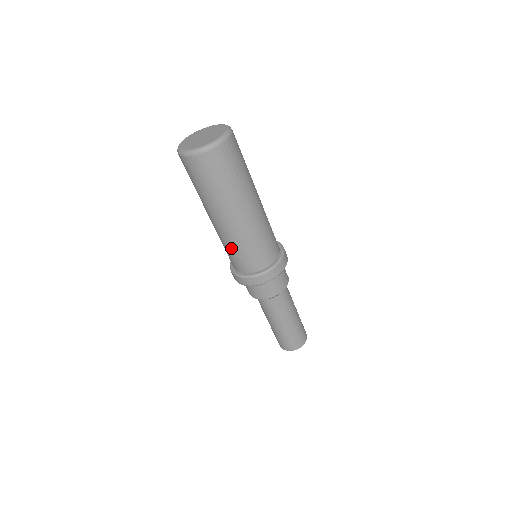
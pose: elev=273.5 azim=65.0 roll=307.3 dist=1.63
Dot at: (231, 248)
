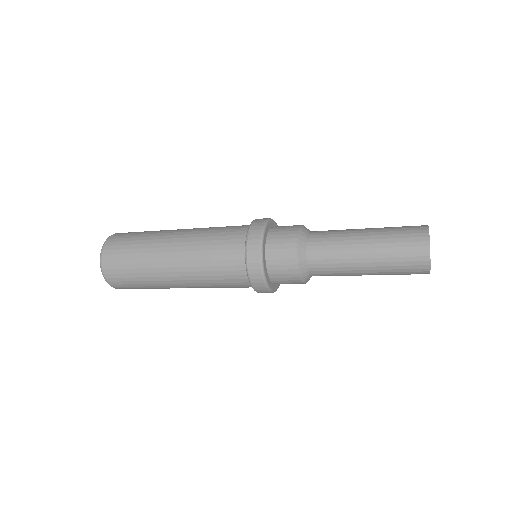
Dot at: (207, 262)
